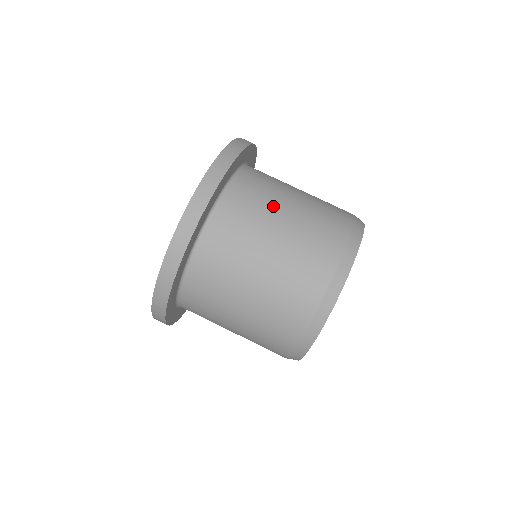
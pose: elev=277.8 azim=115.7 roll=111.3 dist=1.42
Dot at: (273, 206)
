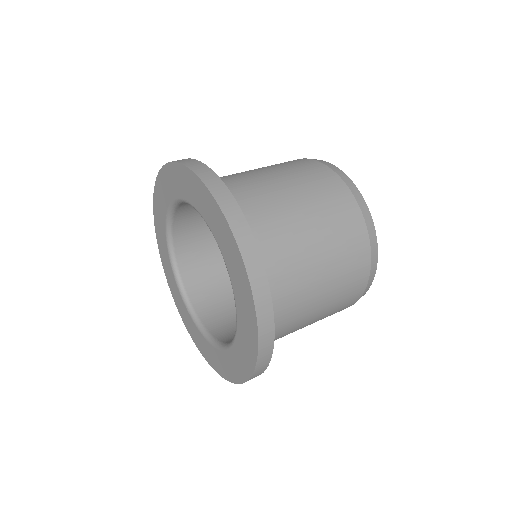
Dot at: occluded
